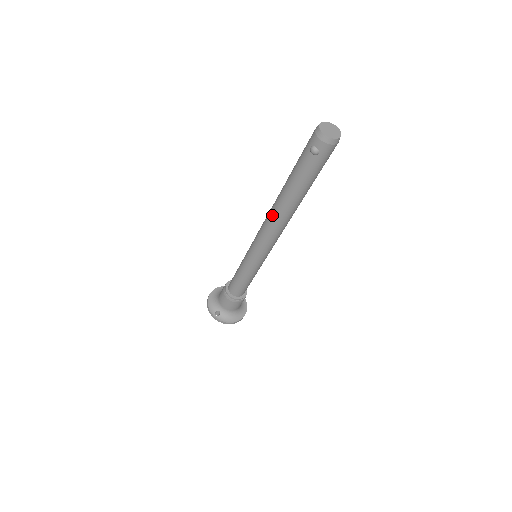
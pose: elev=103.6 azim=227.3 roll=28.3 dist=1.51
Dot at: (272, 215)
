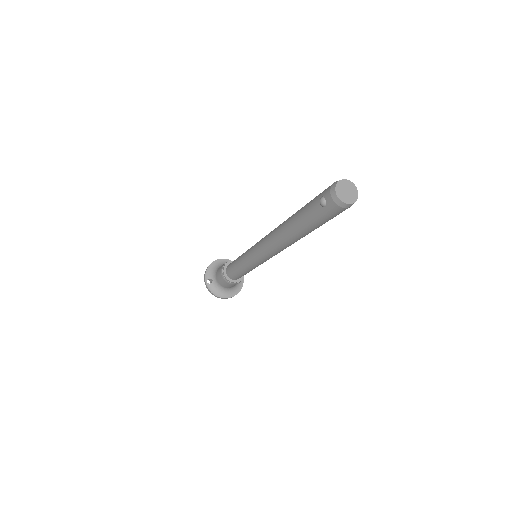
Dot at: (275, 232)
